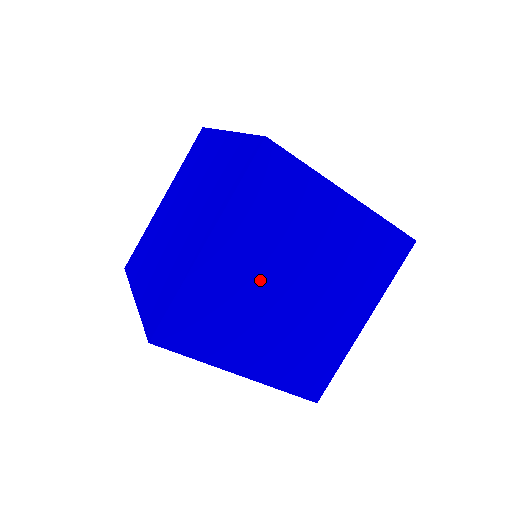
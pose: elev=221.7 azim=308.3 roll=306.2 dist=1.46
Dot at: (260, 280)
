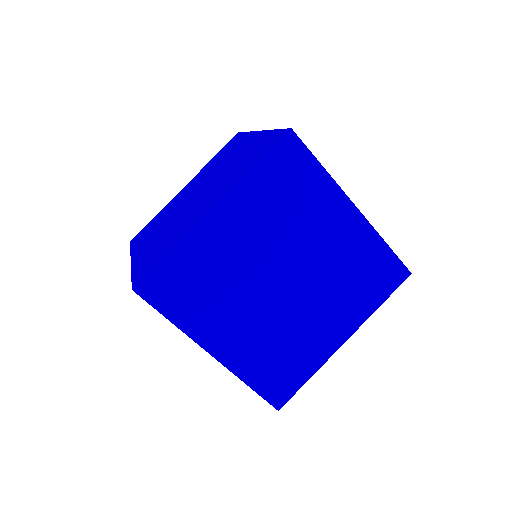
Dot at: (253, 263)
